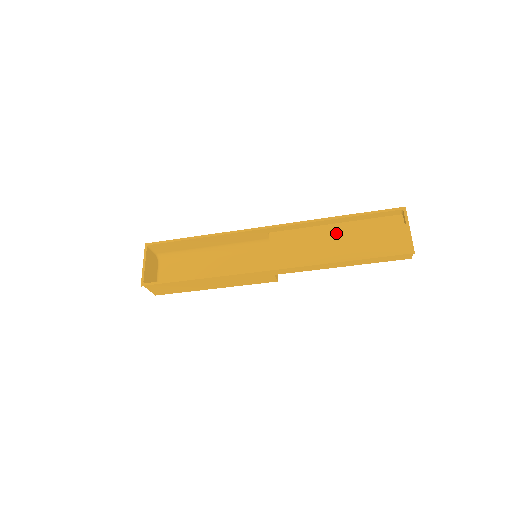
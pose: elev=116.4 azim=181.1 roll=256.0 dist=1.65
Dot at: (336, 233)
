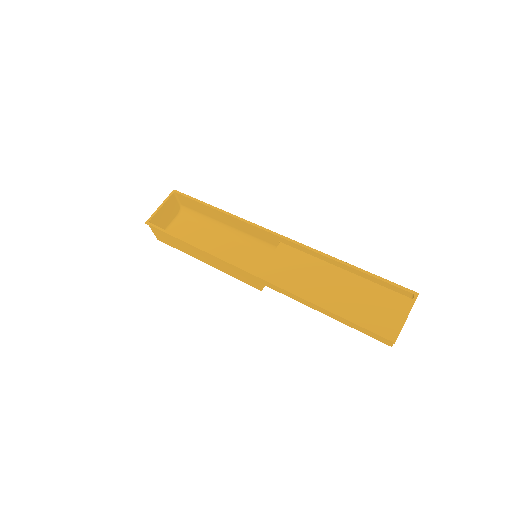
Dot at: (338, 278)
